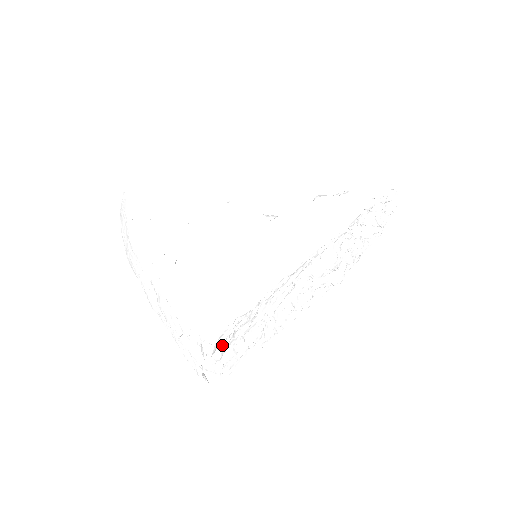
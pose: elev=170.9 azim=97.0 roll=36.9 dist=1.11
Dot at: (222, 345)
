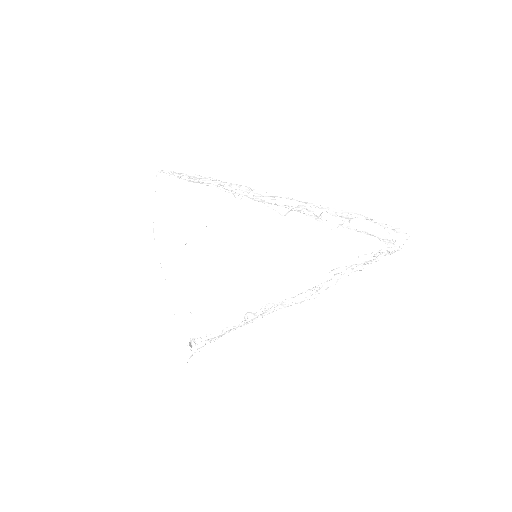
Dot at: occluded
